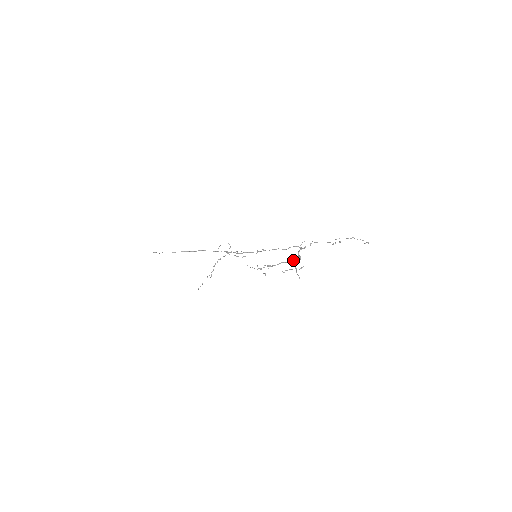
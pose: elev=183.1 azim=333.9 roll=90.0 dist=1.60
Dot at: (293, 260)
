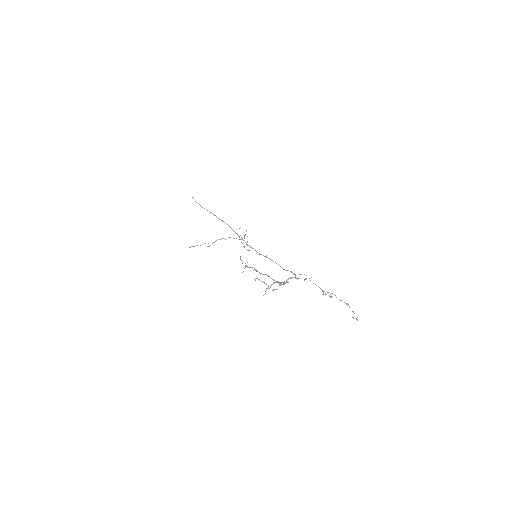
Dot at: (278, 281)
